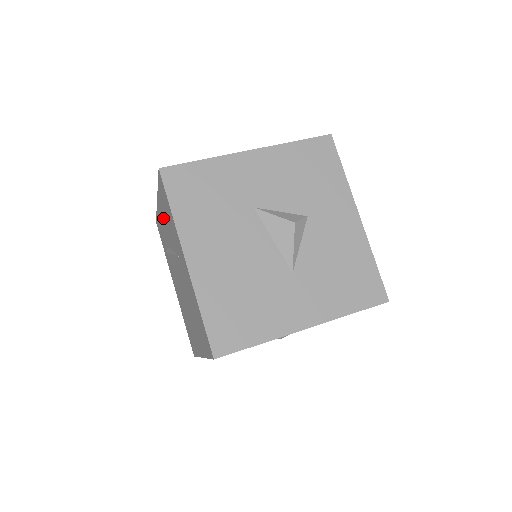
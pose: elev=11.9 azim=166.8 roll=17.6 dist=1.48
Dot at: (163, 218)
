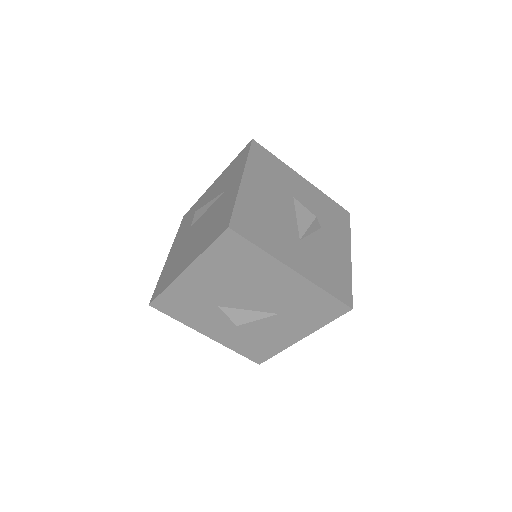
Dot at: (215, 186)
